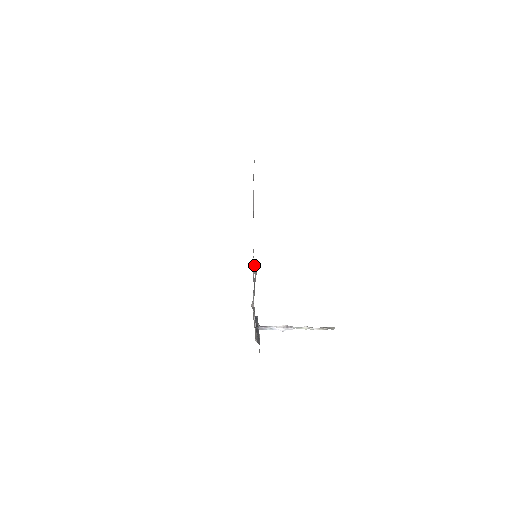
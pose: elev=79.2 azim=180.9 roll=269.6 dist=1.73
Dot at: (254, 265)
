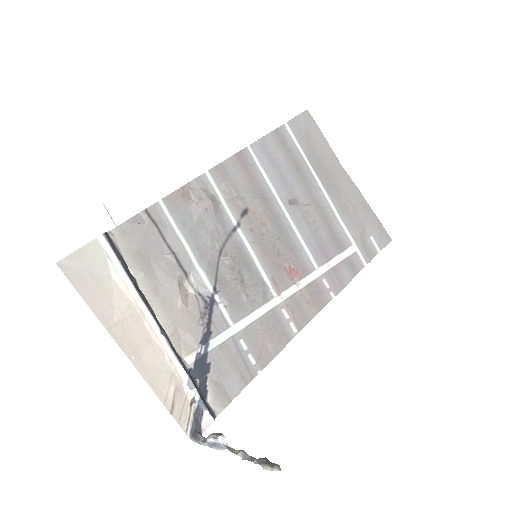
Dot at: (212, 194)
